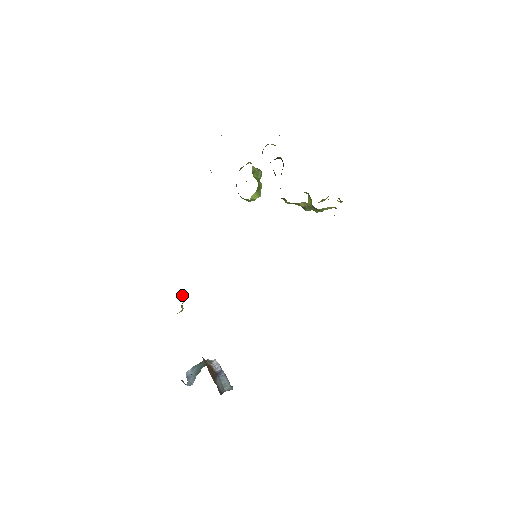
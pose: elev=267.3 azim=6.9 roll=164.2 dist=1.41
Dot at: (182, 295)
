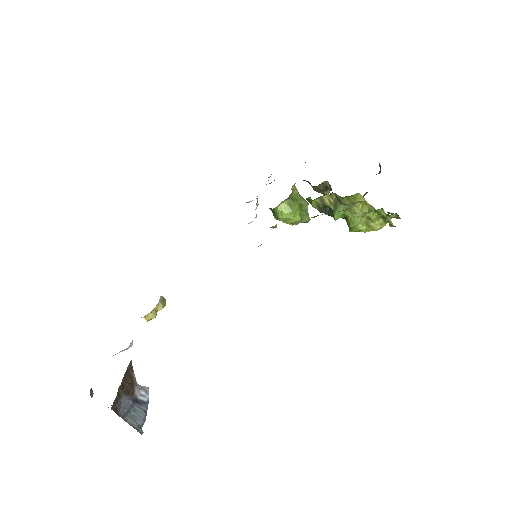
Dot at: (164, 302)
